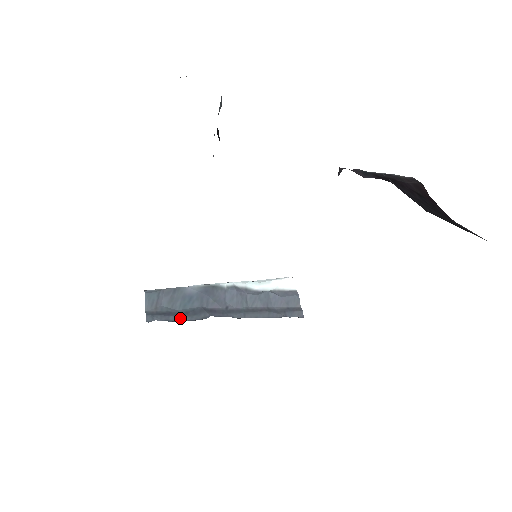
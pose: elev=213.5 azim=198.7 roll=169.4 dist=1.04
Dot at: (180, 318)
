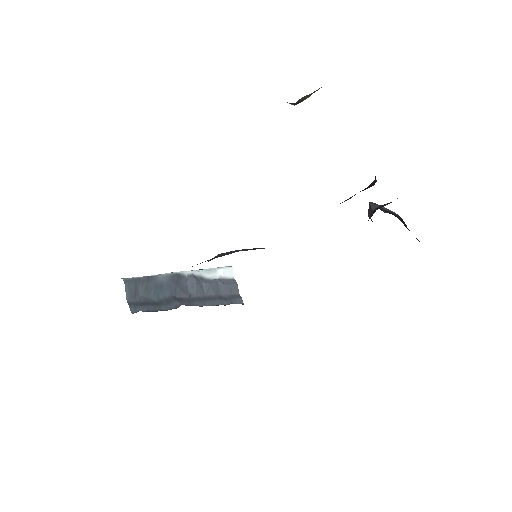
Dot at: (157, 308)
